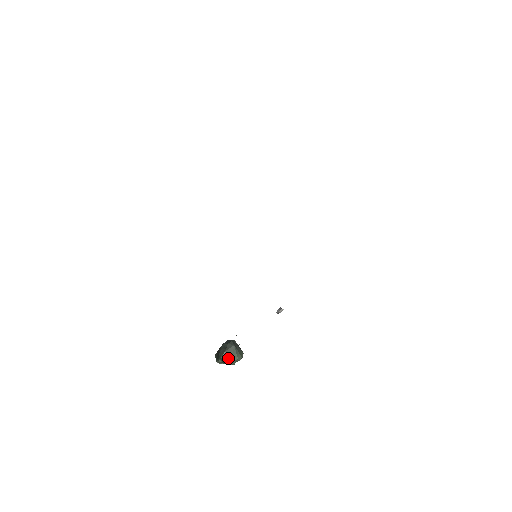
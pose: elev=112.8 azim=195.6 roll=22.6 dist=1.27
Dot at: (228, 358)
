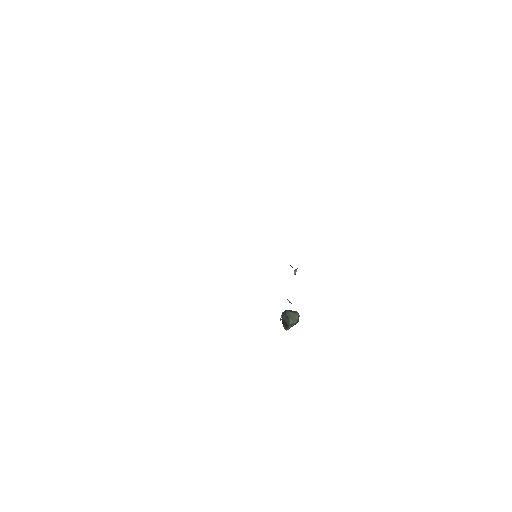
Dot at: (293, 321)
